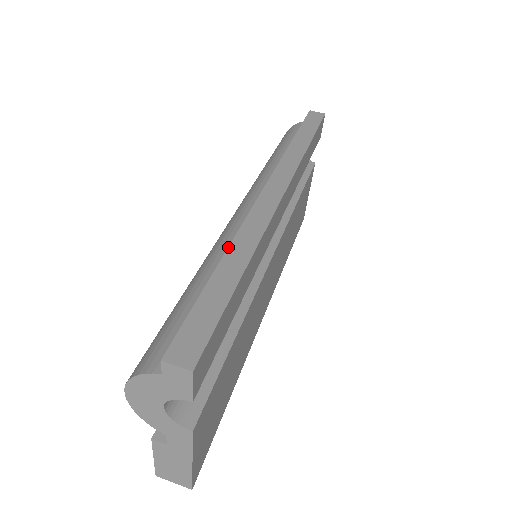
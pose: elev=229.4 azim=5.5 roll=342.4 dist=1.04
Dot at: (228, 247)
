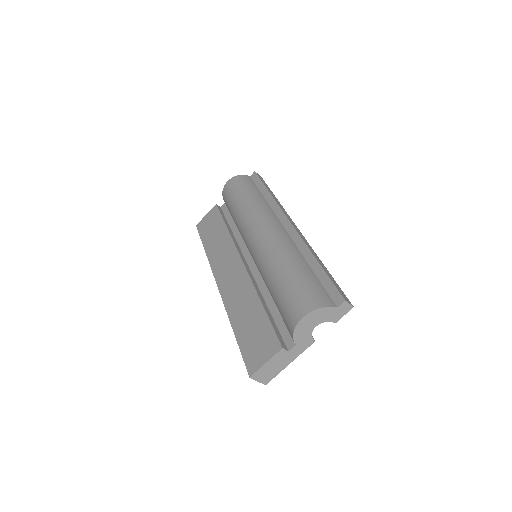
Dot at: (312, 252)
